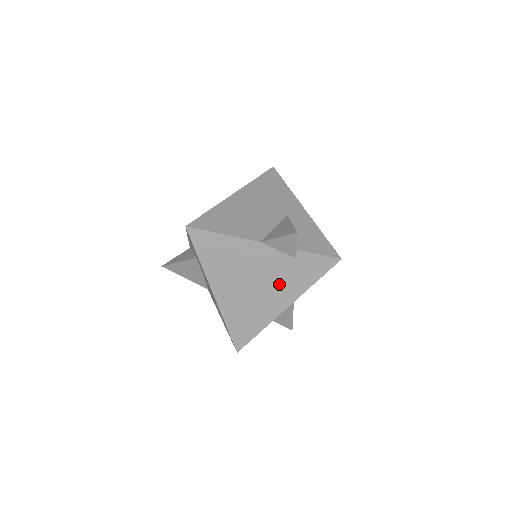
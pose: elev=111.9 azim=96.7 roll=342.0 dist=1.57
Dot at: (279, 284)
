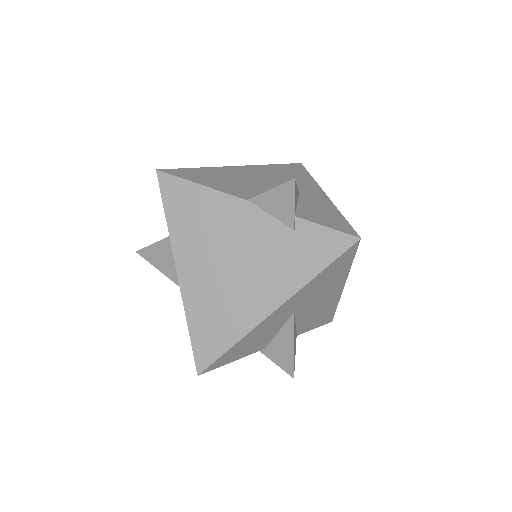
Dot at: (267, 269)
